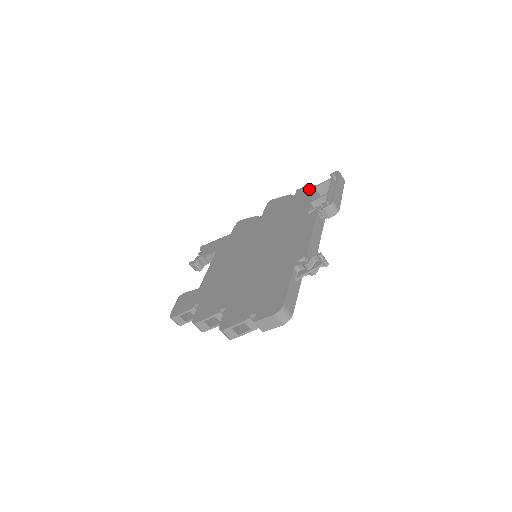
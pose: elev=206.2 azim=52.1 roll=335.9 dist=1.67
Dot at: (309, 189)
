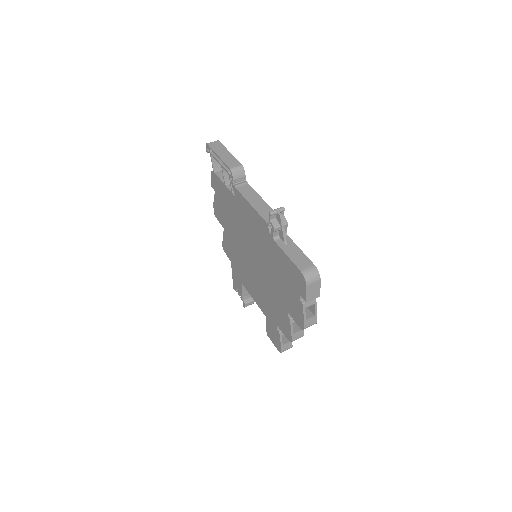
Dot at: (214, 178)
